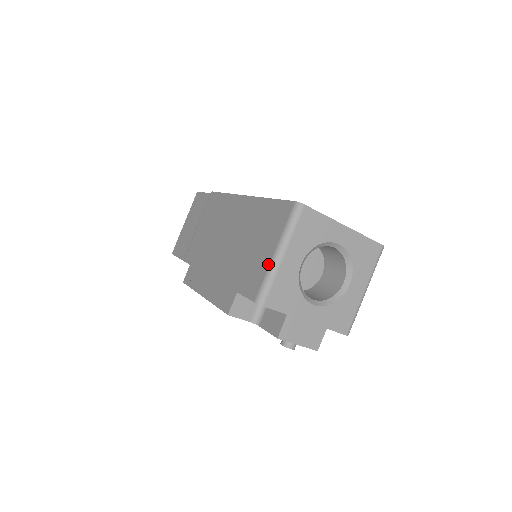
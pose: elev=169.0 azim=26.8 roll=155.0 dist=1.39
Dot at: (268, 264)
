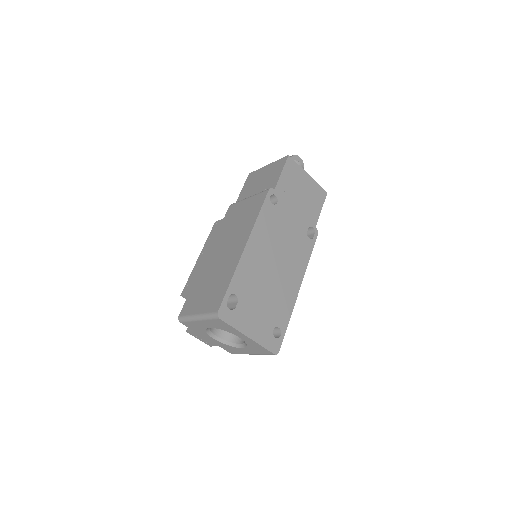
Dot at: (192, 313)
